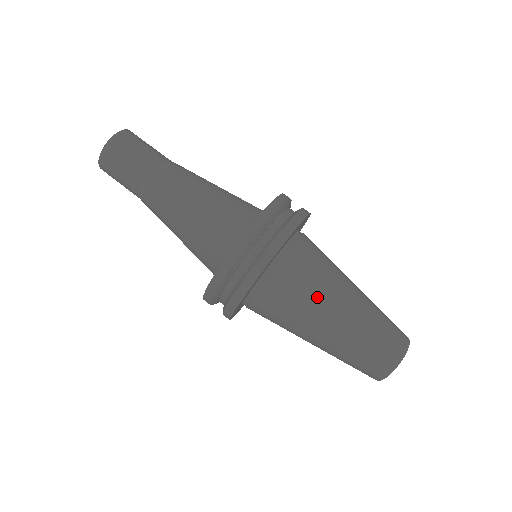
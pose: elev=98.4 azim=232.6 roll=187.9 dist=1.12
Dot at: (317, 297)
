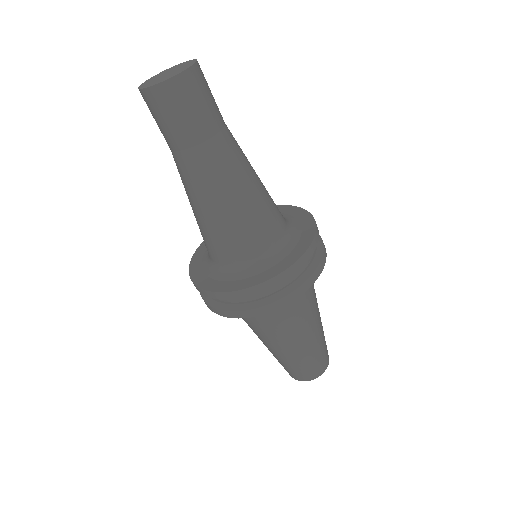
Dot at: (252, 329)
